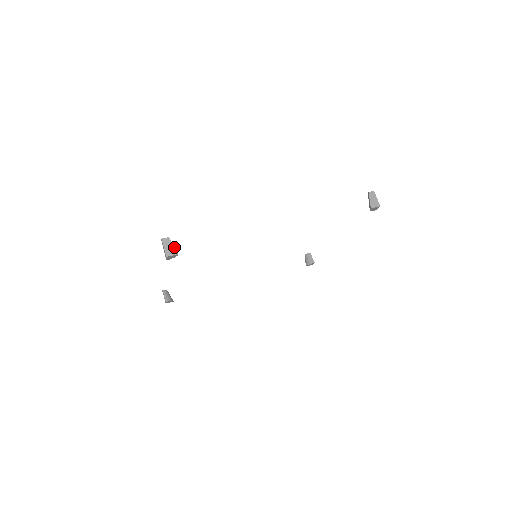
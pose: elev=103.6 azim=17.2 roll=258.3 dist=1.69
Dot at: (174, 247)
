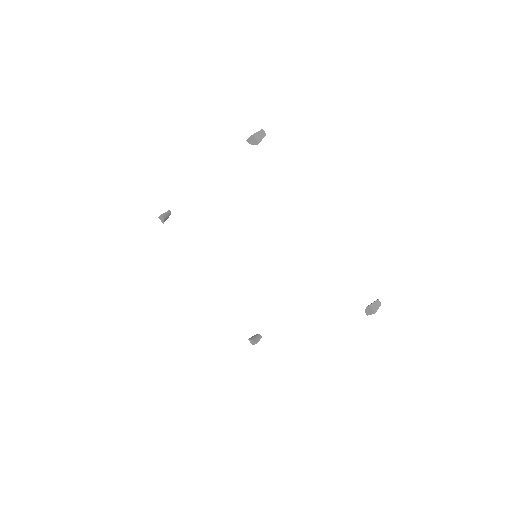
Dot at: (165, 212)
